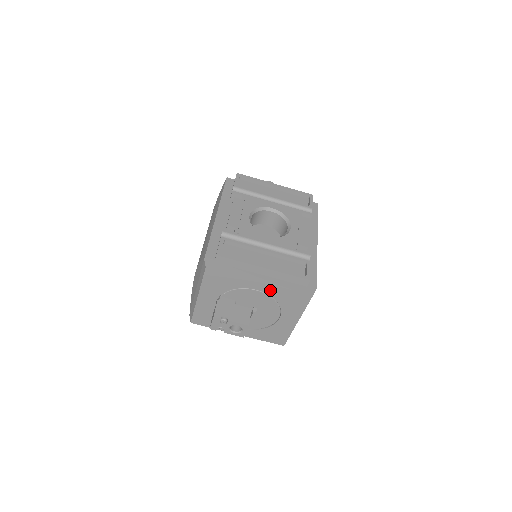
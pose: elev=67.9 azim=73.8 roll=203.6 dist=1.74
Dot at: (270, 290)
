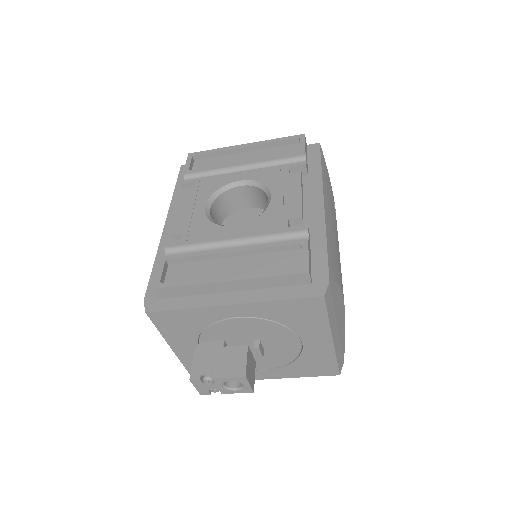
Dot at: (255, 311)
